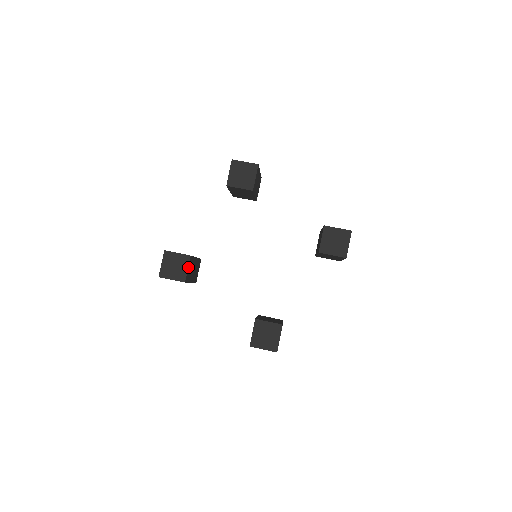
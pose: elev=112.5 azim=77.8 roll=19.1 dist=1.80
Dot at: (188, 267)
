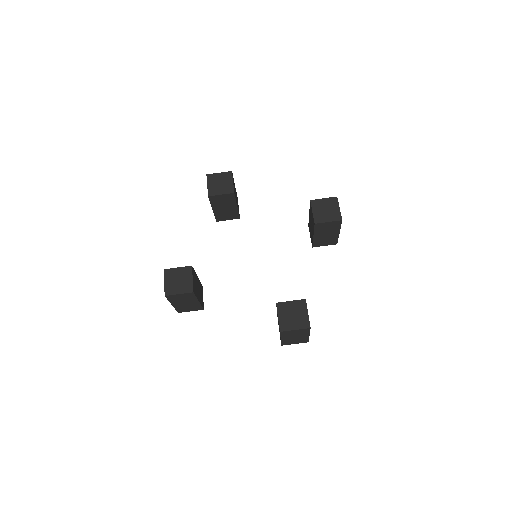
Dot at: (192, 277)
